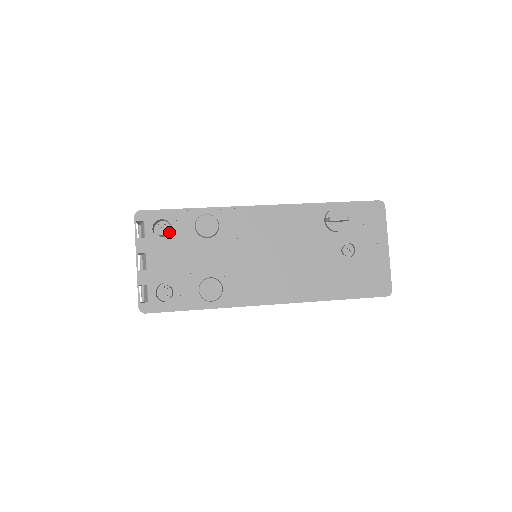
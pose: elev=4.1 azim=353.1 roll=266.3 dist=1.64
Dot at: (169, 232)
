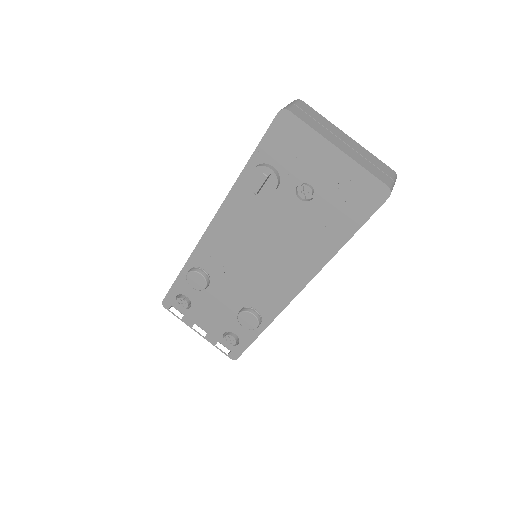
Dot at: occluded
